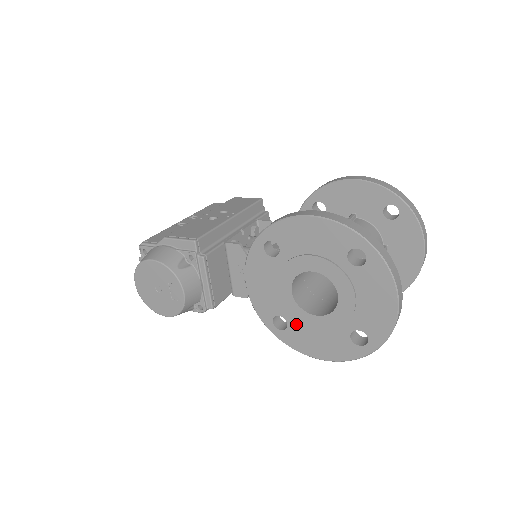
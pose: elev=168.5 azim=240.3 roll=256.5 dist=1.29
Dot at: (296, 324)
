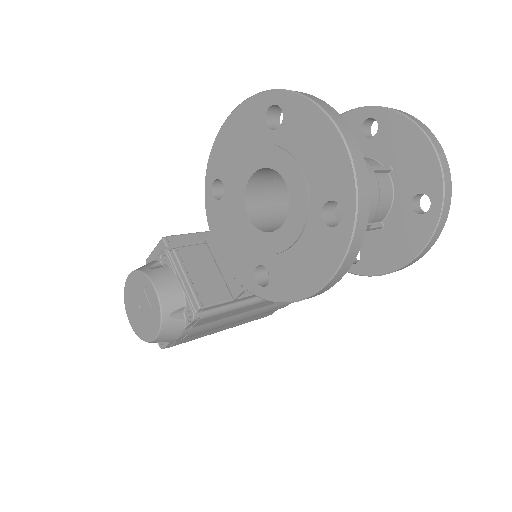
Dot at: (274, 261)
